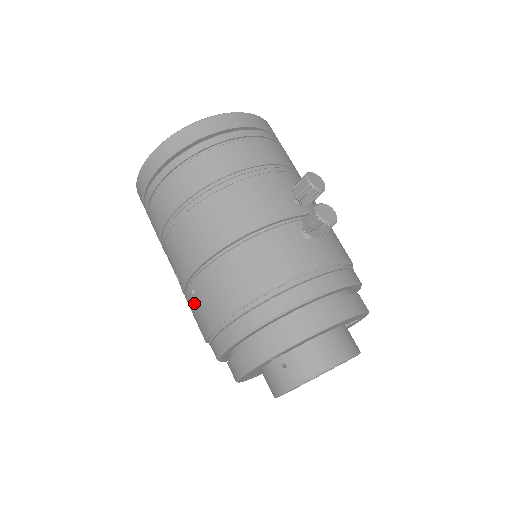
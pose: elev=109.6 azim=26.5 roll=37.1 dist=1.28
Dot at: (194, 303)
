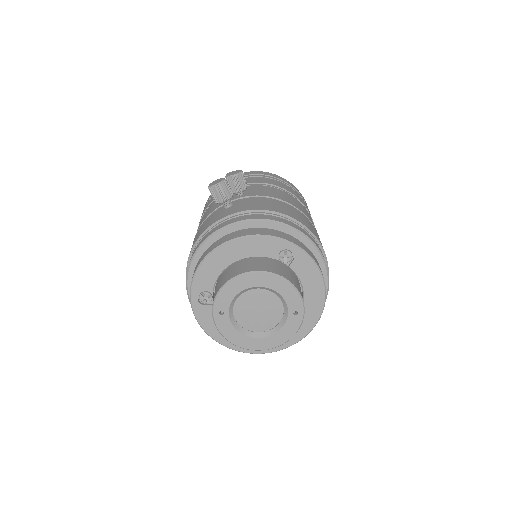
Dot at: occluded
